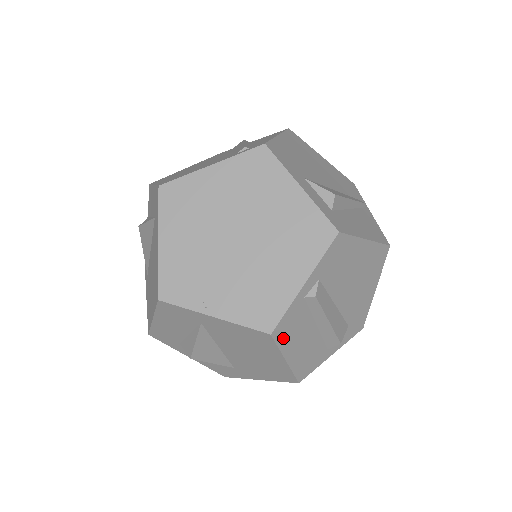
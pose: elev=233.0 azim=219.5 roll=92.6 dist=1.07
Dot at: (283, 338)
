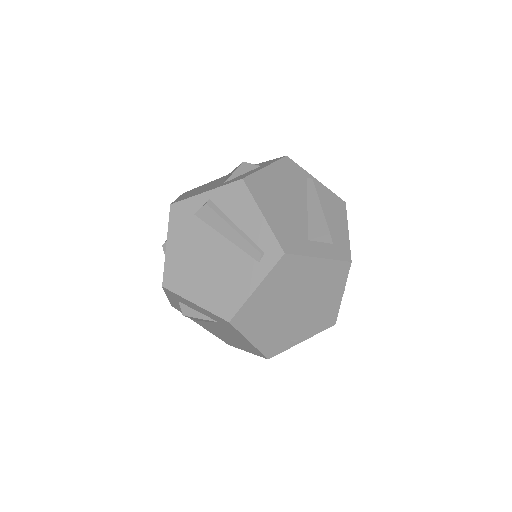
Dot at: occluded
